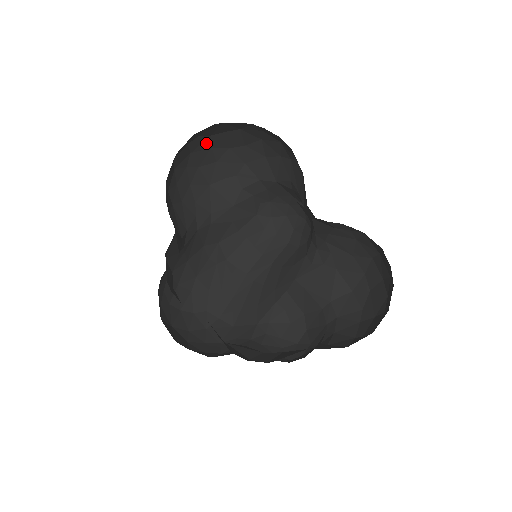
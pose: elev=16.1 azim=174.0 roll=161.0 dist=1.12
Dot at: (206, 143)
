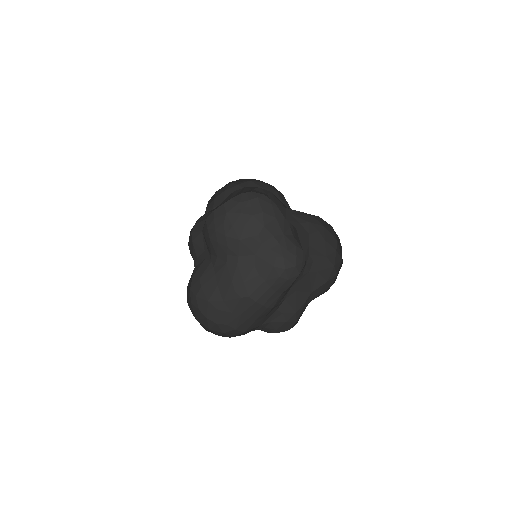
Dot at: (237, 208)
